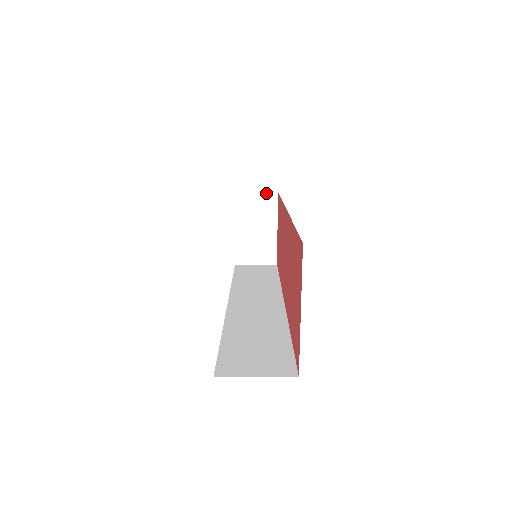
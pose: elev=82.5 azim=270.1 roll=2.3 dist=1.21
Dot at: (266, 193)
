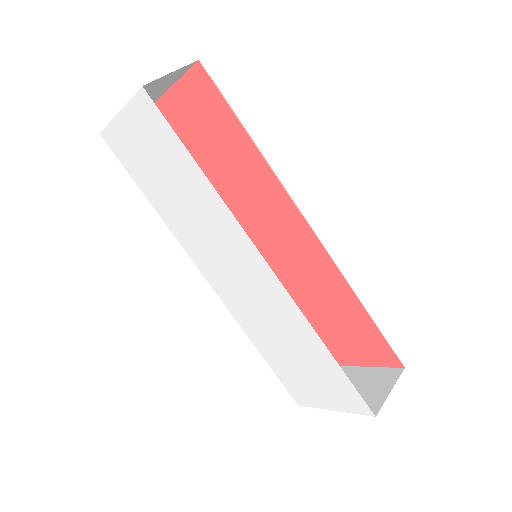
Dot at: occluded
